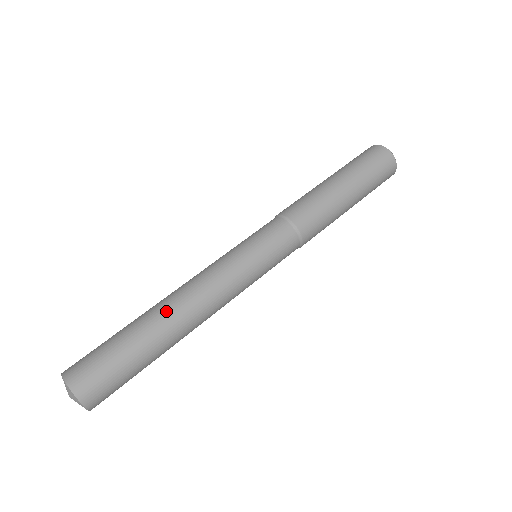
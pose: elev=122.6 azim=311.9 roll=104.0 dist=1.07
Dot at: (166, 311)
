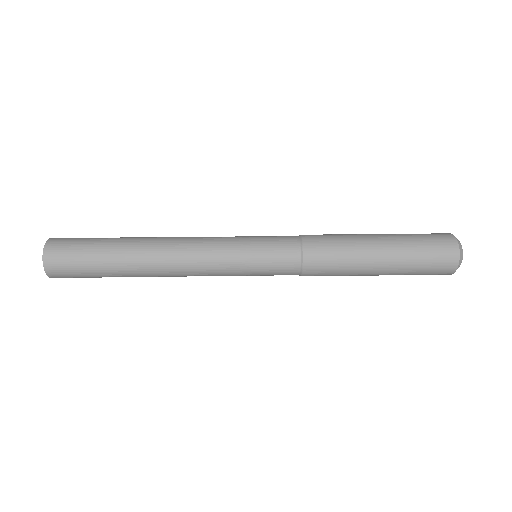
Dot at: (150, 237)
